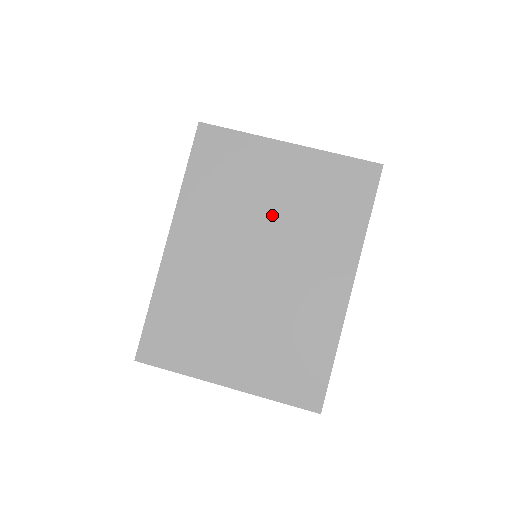
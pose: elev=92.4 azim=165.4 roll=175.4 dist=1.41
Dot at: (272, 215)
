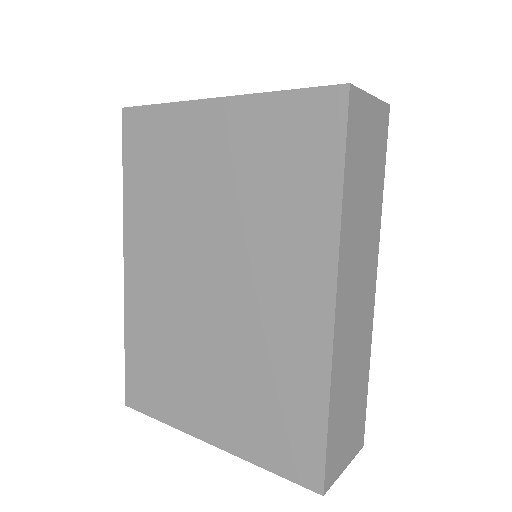
Dot at: (215, 211)
